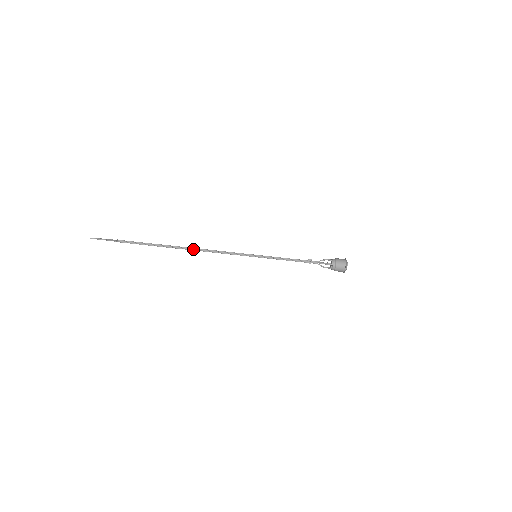
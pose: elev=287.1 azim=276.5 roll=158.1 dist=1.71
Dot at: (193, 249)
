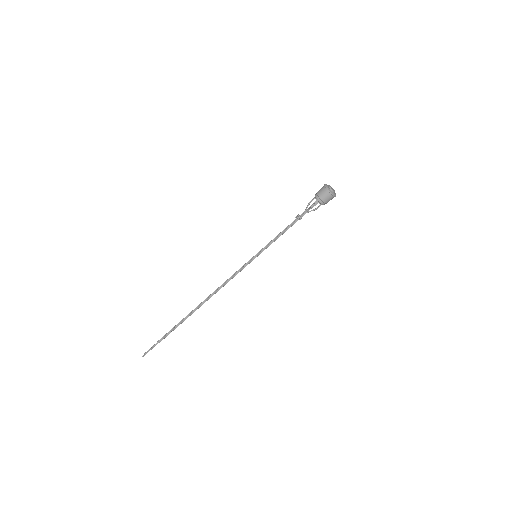
Dot at: (209, 297)
